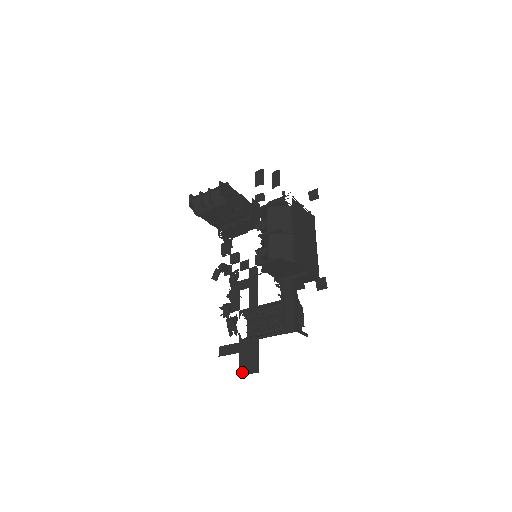
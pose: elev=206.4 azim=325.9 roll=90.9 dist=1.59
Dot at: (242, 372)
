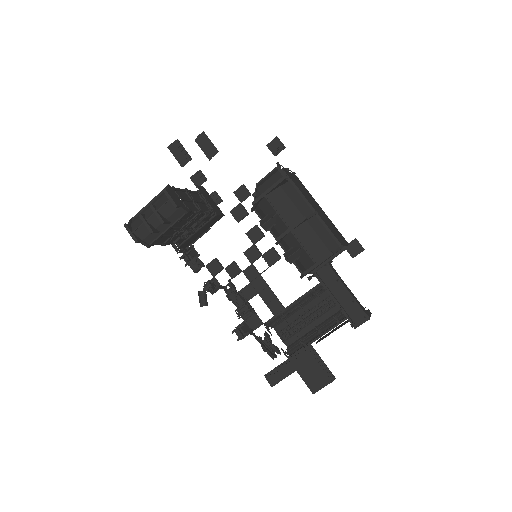
Dot at: (315, 389)
